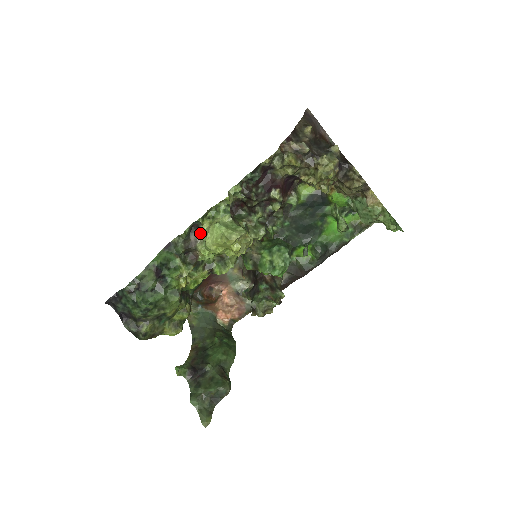
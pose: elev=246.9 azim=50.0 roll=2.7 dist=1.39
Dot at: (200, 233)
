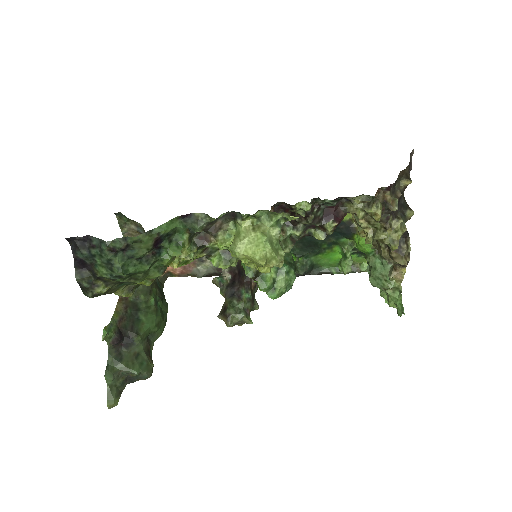
Dot at: (230, 220)
